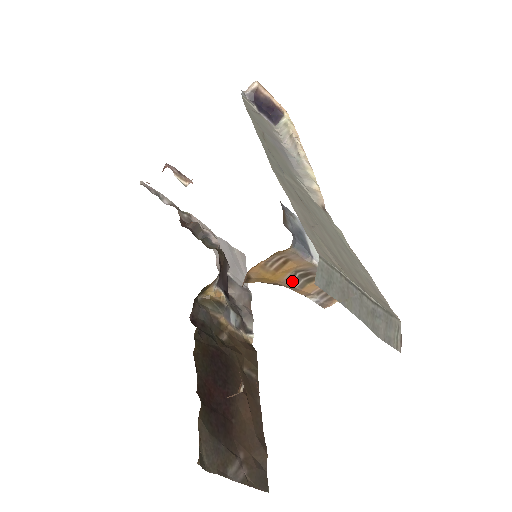
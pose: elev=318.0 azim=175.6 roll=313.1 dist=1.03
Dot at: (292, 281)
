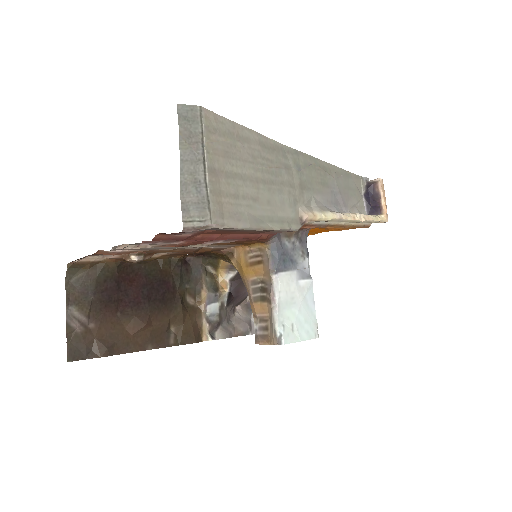
Dot at: (253, 287)
